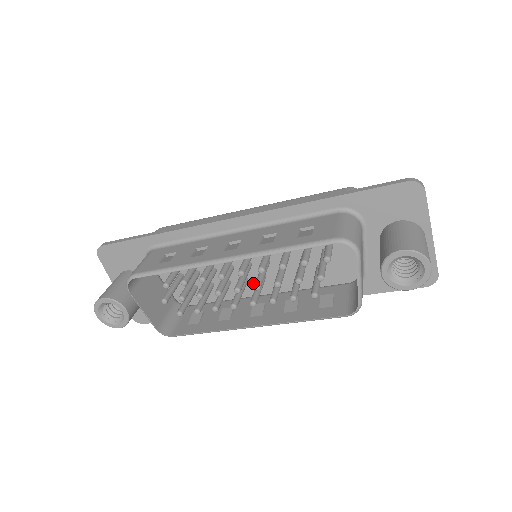
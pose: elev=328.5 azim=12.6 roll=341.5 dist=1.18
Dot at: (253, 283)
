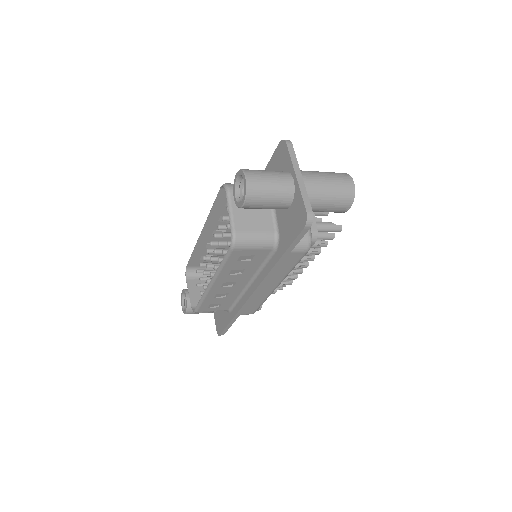
Dot at: occluded
